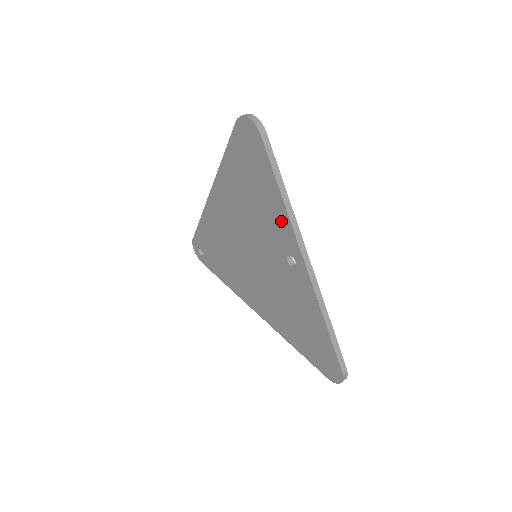
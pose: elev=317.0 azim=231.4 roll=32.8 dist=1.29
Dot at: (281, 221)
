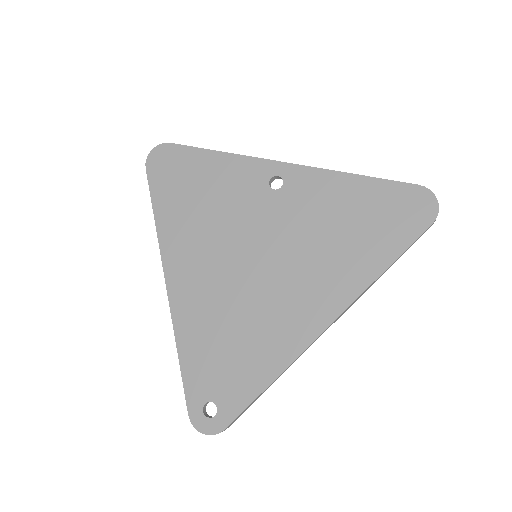
Dot at: (237, 169)
